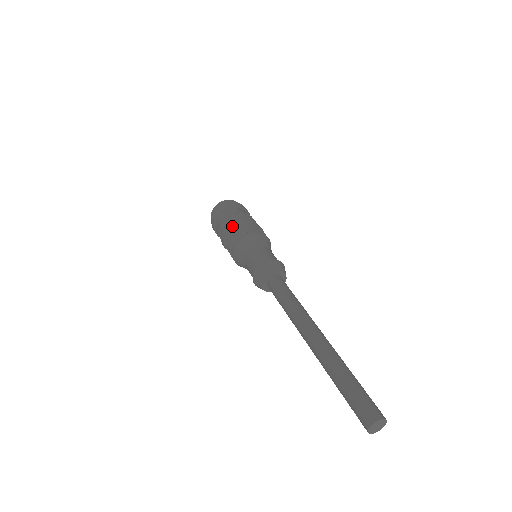
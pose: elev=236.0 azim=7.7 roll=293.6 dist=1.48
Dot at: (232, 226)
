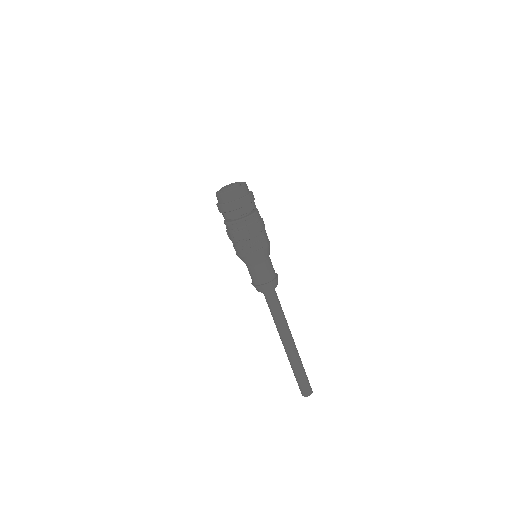
Dot at: (255, 231)
